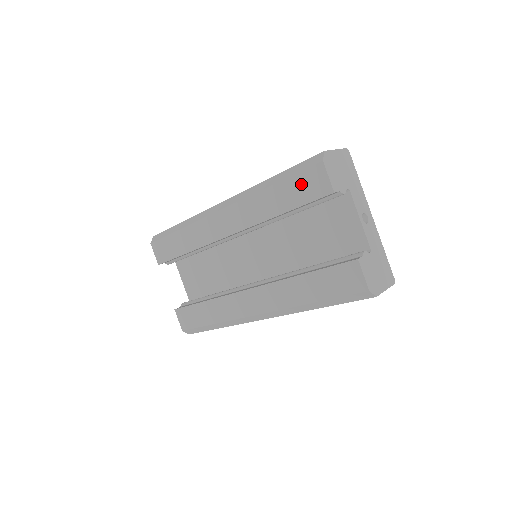
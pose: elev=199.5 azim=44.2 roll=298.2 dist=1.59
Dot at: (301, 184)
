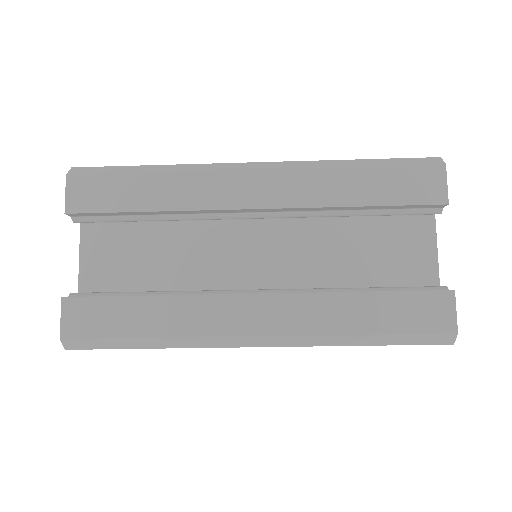
Dot at: (406, 180)
